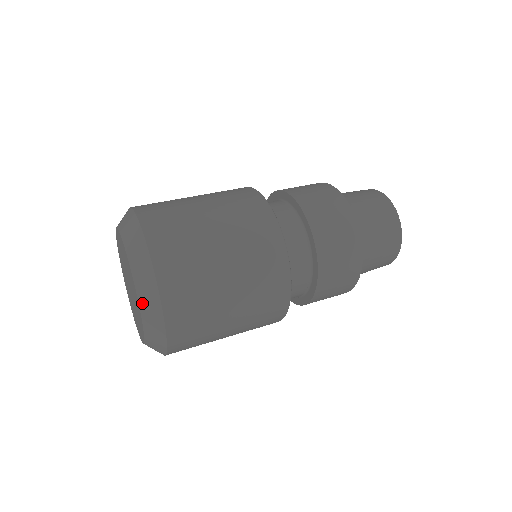
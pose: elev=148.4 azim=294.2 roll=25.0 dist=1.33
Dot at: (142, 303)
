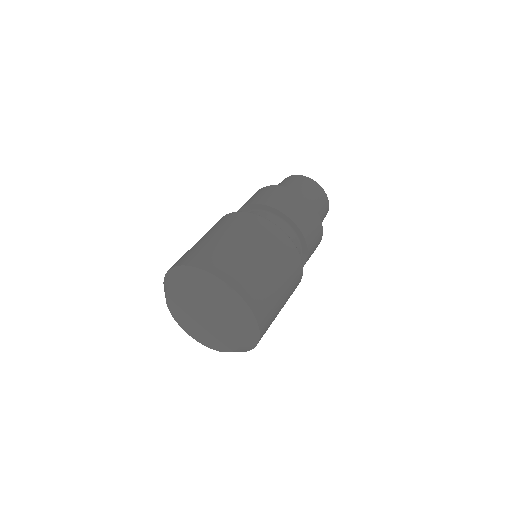
Dot at: (226, 305)
